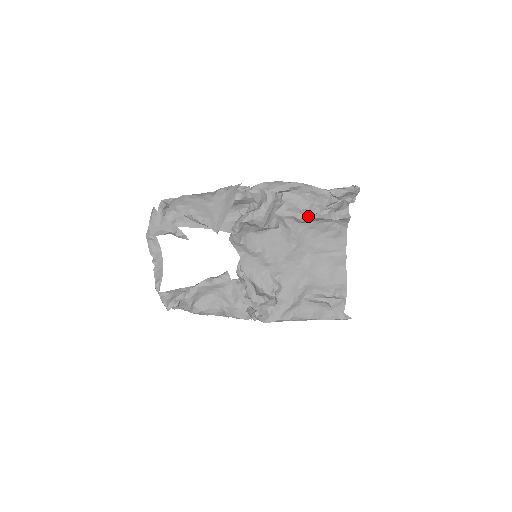
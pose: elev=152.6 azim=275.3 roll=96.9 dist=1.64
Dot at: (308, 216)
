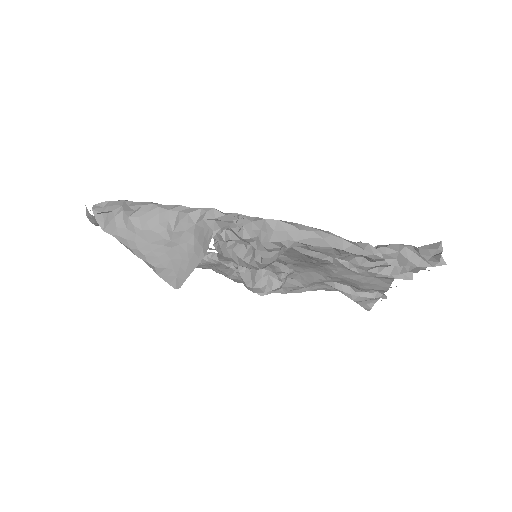
Dot at: (338, 263)
